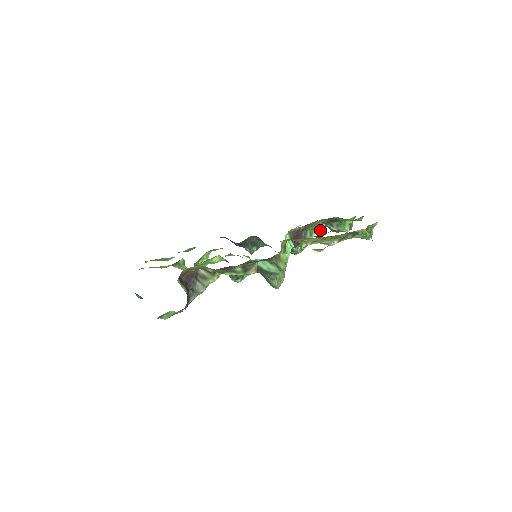
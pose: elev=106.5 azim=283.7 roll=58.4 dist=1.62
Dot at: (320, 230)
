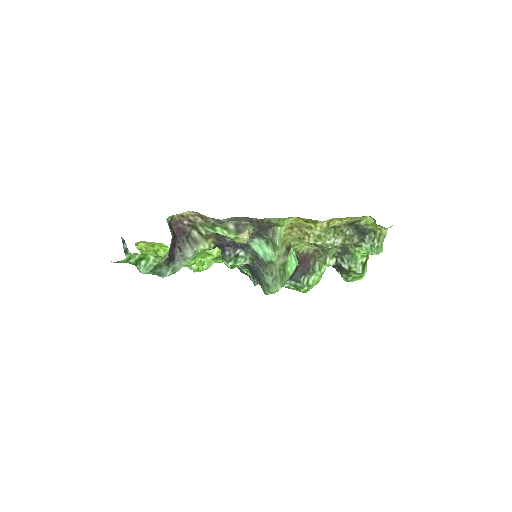
Dot at: (330, 265)
